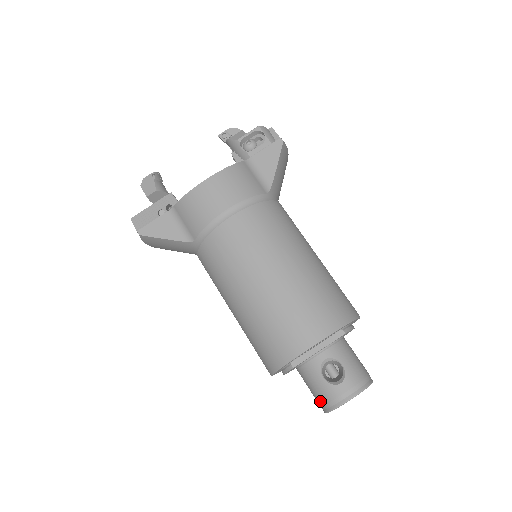
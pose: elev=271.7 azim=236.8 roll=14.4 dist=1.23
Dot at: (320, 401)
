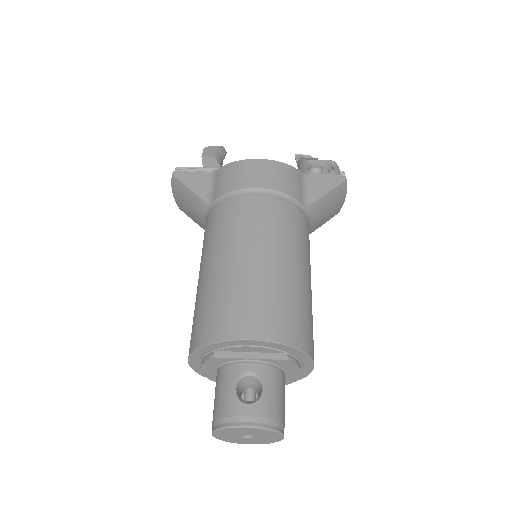
Dot at: (216, 414)
